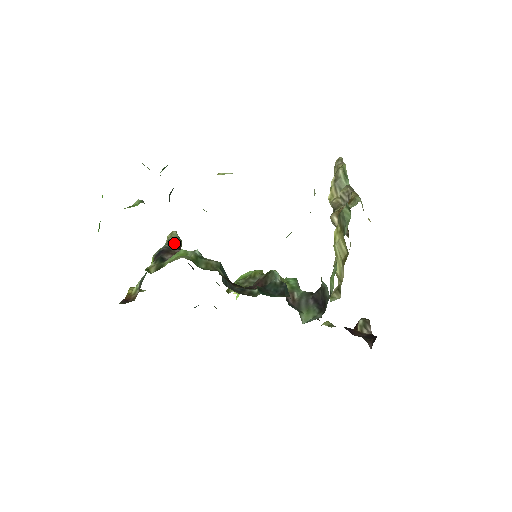
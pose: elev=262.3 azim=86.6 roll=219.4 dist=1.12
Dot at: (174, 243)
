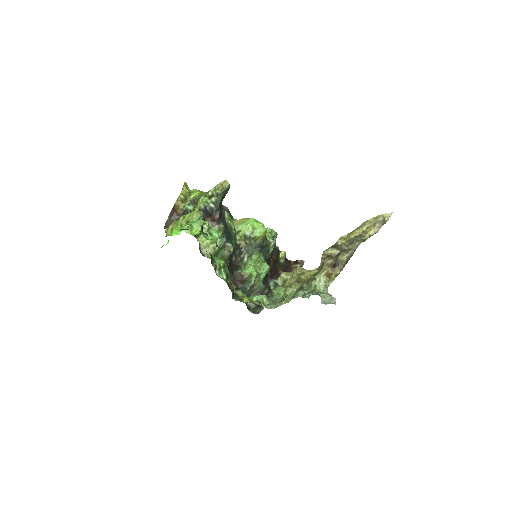
Dot at: (220, 201)
